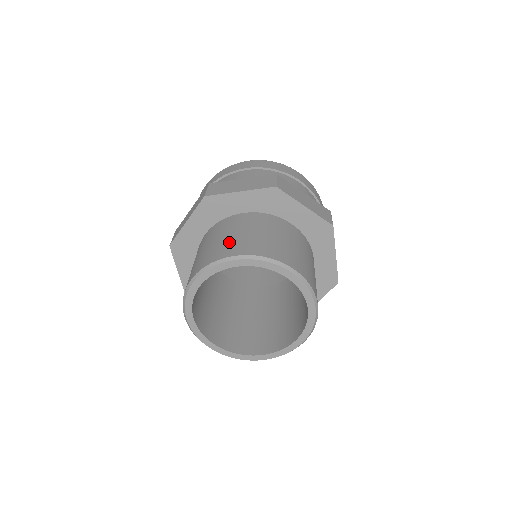
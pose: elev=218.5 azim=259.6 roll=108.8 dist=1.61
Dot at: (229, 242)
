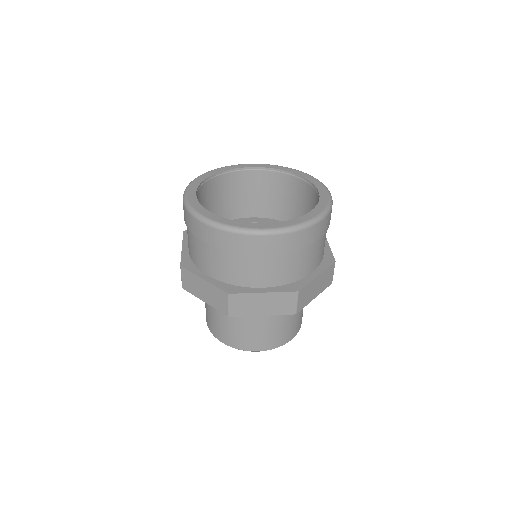
Dot at: (251, 337)
